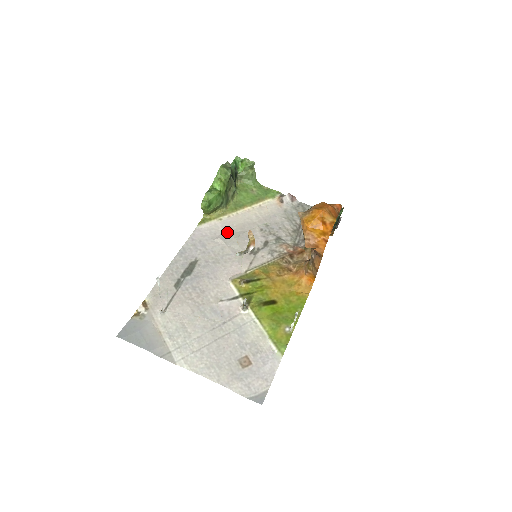
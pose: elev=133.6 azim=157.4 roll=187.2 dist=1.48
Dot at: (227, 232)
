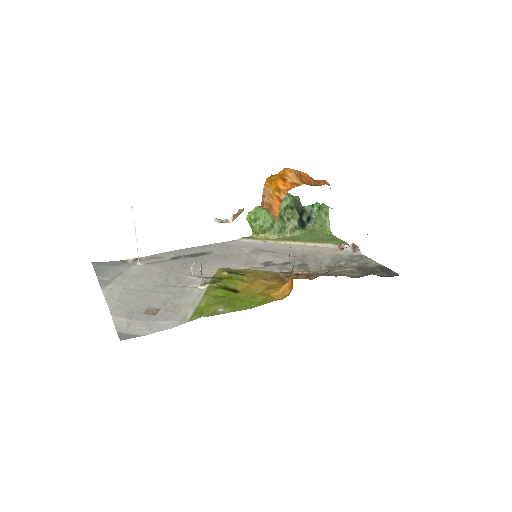
Dot at: (260, 248)
